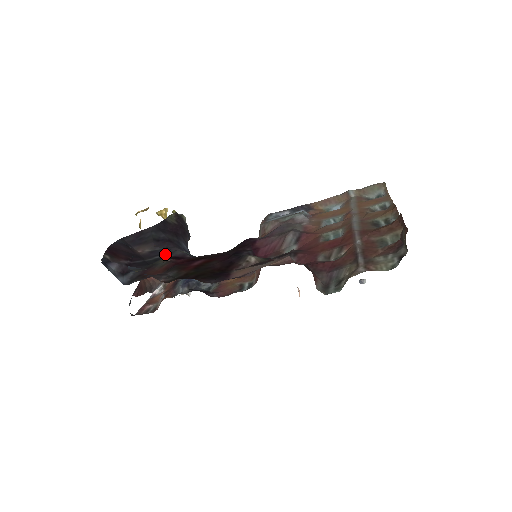
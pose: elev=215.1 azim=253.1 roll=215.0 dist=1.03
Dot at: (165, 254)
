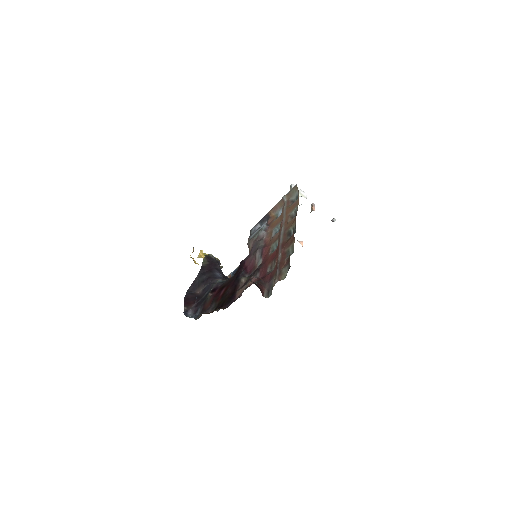
Dot at: (209, 289)
